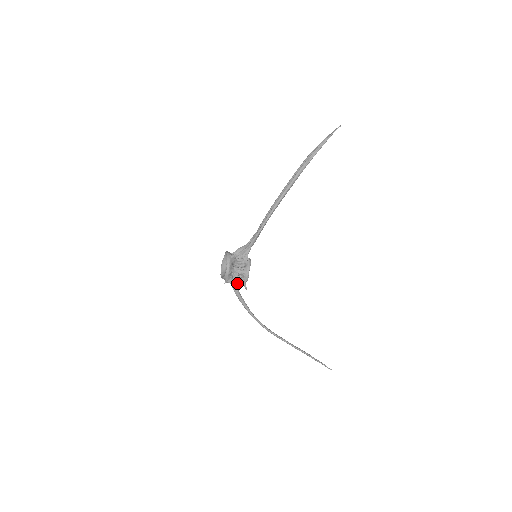
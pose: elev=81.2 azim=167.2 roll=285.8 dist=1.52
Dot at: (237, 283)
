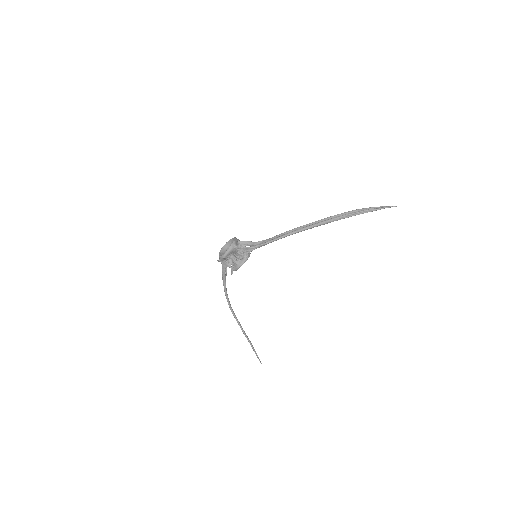
Dot at: (227, 266)
